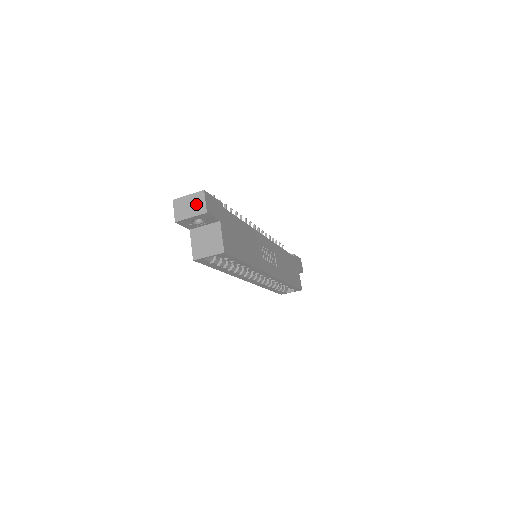
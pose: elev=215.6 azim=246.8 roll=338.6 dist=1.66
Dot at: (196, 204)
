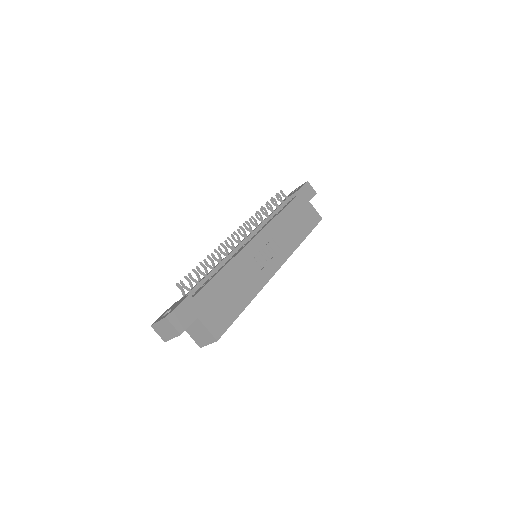
Dot at: (168, 329)
